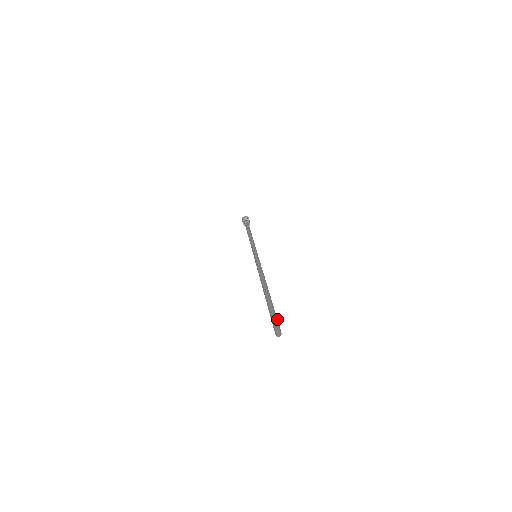
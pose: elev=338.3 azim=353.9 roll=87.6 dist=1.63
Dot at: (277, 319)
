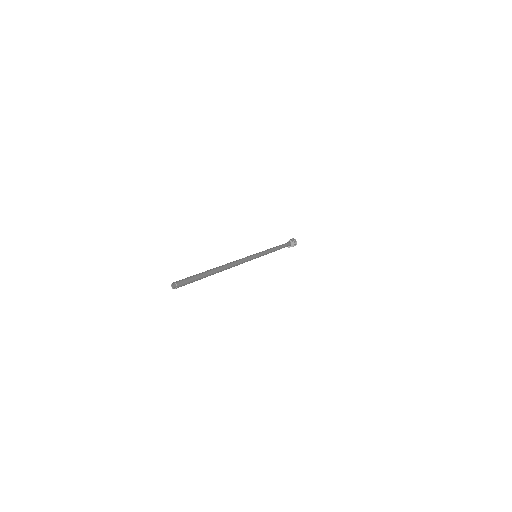
Dot at: (191, 278)
